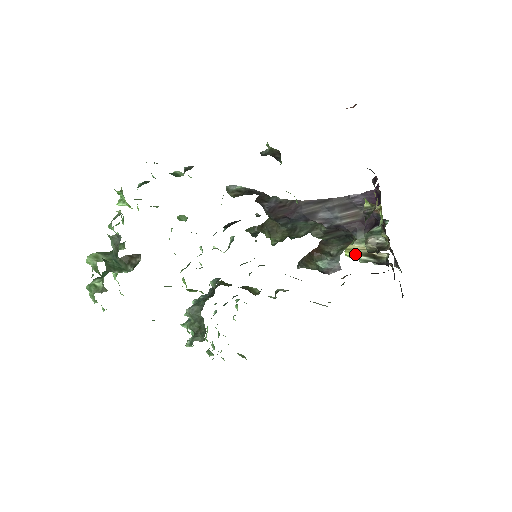
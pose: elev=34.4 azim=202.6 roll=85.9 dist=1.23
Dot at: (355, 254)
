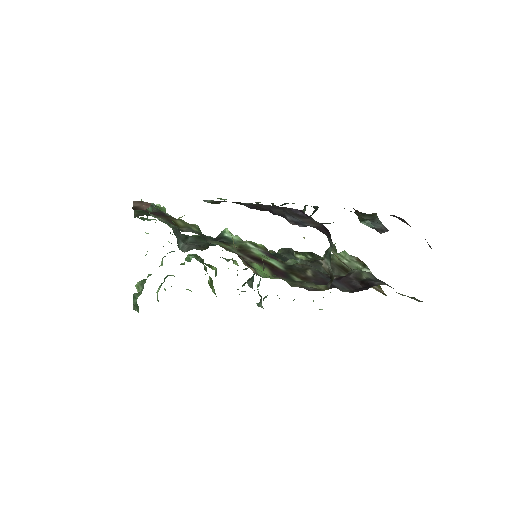
Dot at: (338, 259)
